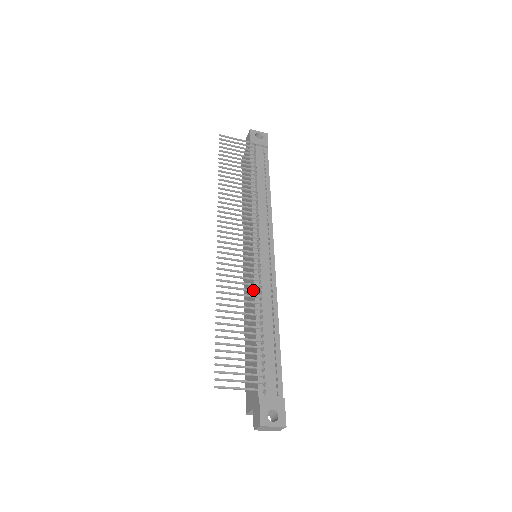
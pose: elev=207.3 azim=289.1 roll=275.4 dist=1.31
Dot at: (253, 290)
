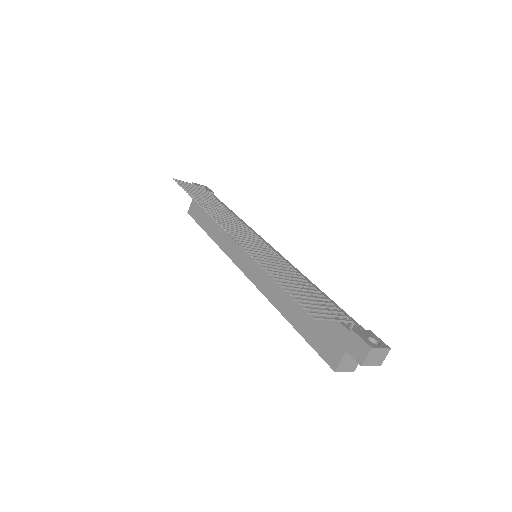
Dot at: (282, 261)
